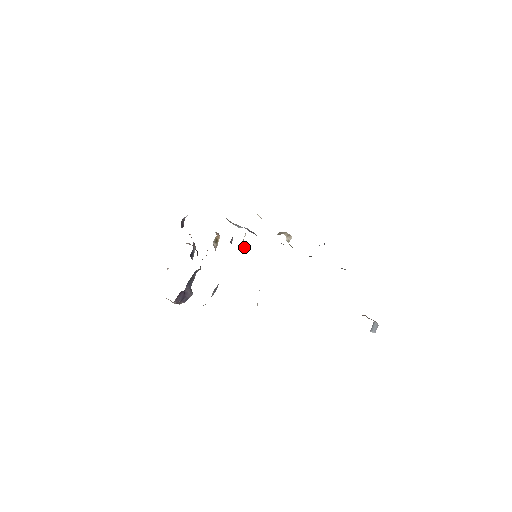
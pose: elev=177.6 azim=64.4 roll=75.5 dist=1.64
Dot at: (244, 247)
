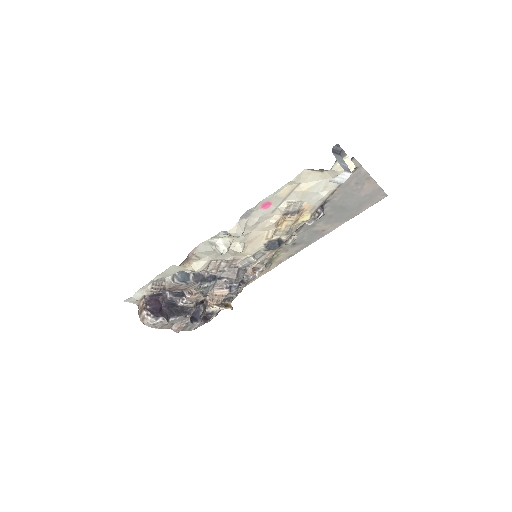
Dot at: (250, 271)
